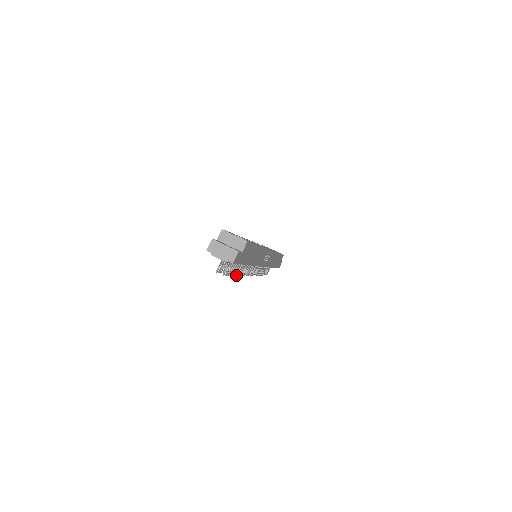
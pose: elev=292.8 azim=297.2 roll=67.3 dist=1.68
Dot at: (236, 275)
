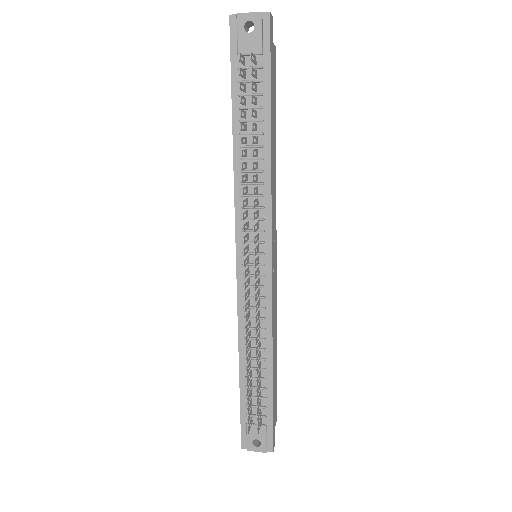
Dot at: occluded
